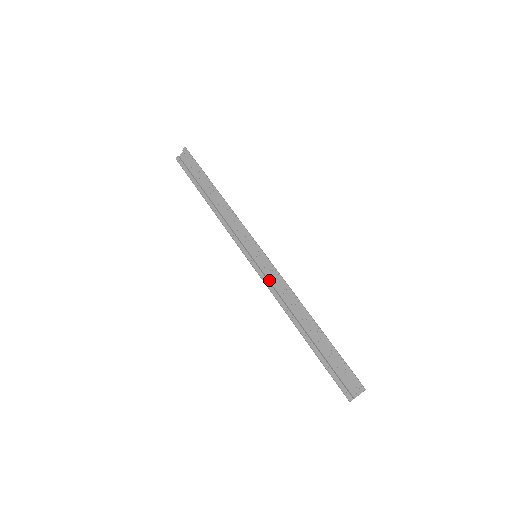
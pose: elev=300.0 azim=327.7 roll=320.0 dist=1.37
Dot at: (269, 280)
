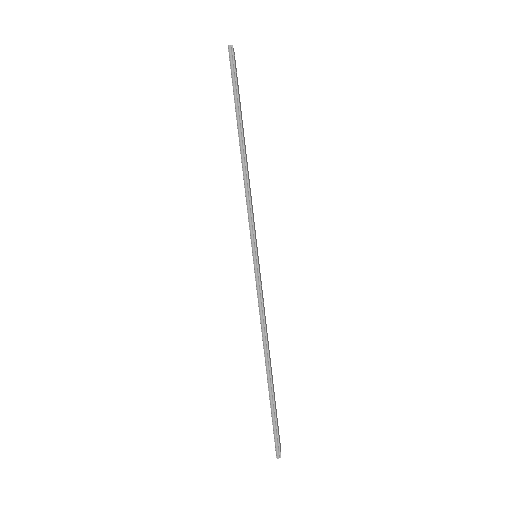
Dot at: occluded
